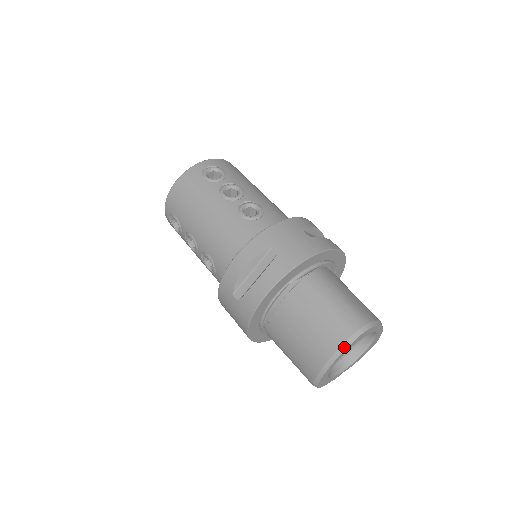
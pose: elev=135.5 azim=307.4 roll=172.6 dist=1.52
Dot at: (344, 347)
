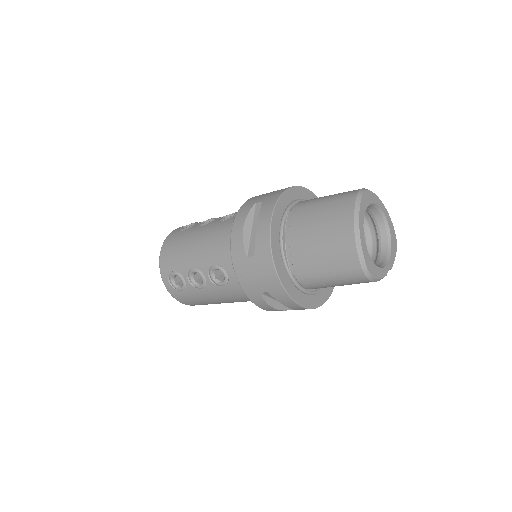
Dot at: (357, 207)
